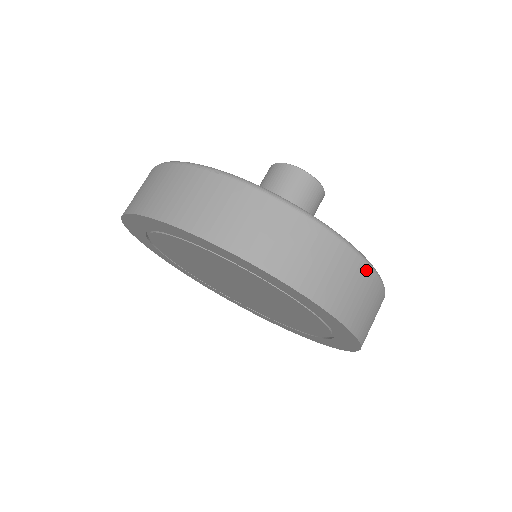
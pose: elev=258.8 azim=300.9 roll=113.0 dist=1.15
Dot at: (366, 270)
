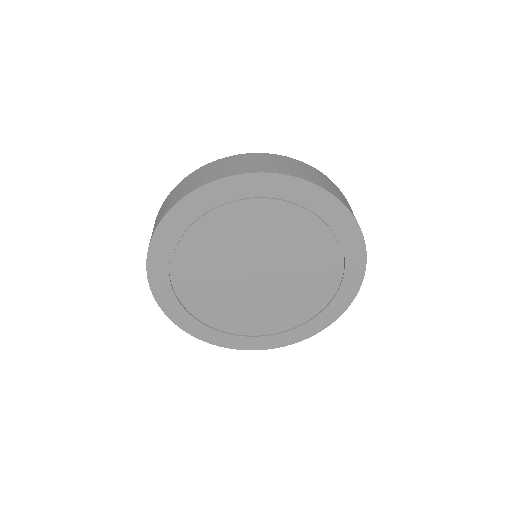
Dot at: (278, 157)
